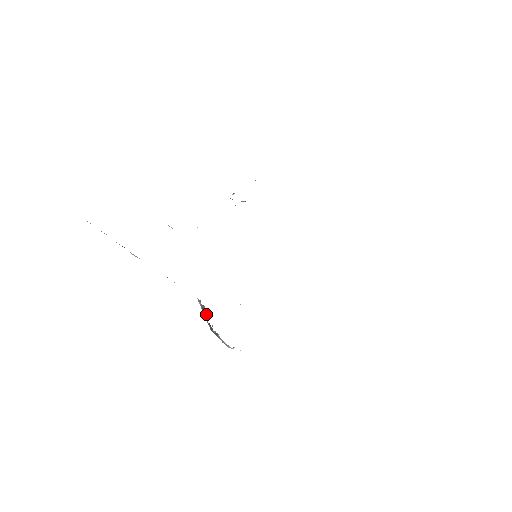
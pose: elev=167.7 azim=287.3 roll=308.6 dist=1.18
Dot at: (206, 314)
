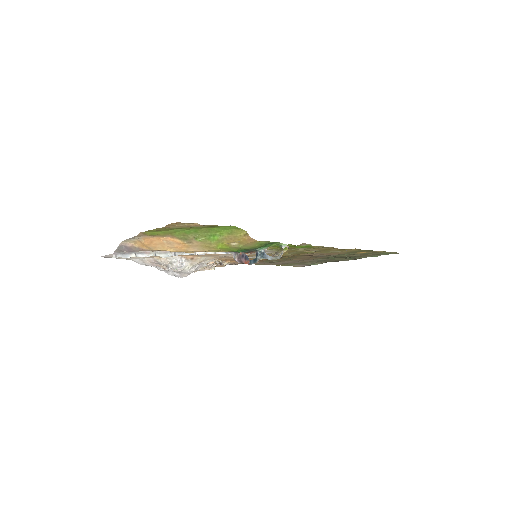
Dot at: (245, 255)
